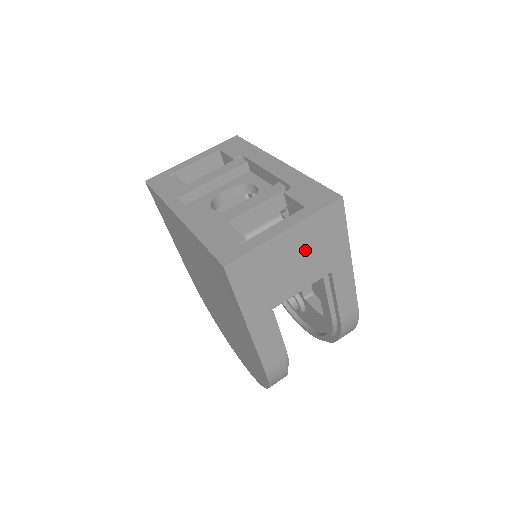
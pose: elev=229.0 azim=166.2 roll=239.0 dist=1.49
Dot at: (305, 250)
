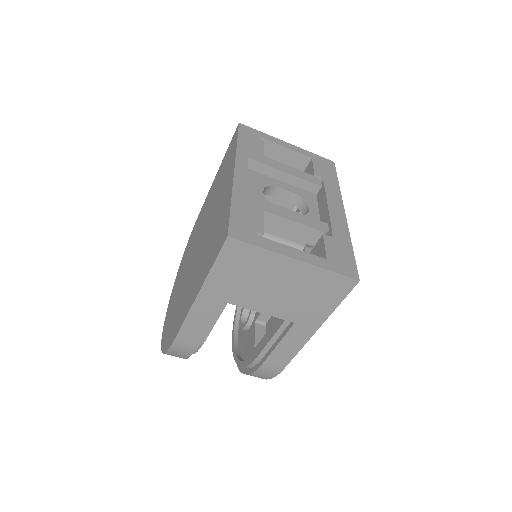
Dot at: (294, 288)
